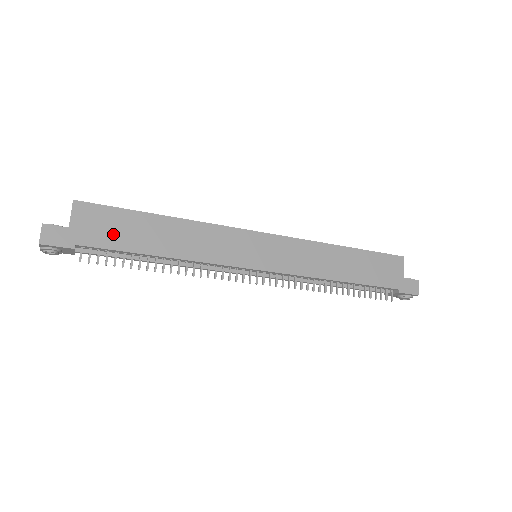
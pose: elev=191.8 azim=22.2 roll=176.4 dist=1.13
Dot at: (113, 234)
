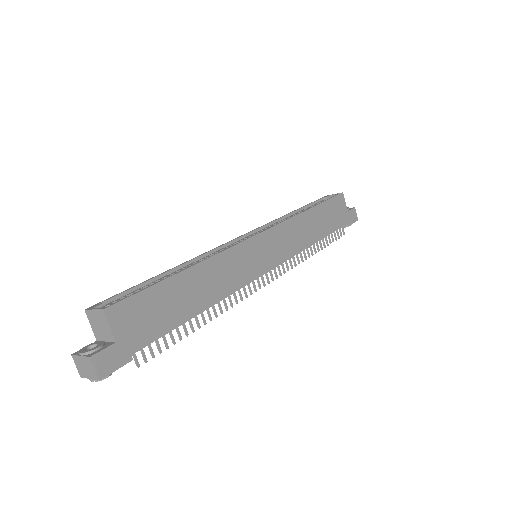
Dot at: (156, 319)
